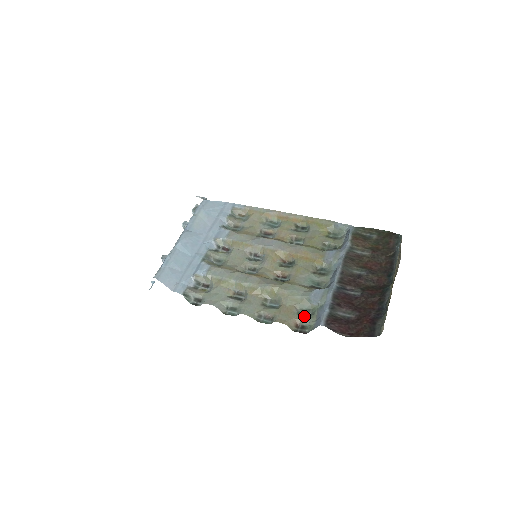
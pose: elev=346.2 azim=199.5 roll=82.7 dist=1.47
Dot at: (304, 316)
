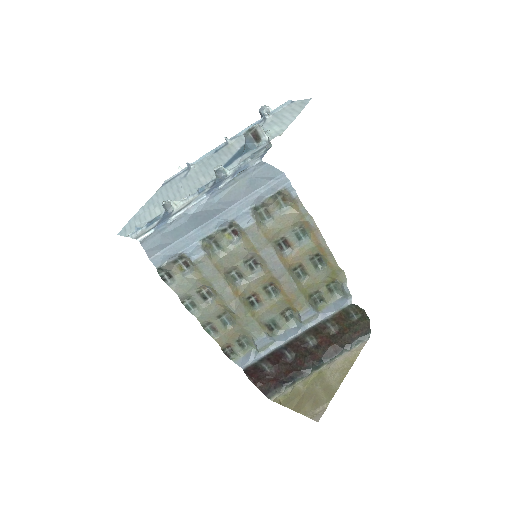
Dot at: (239, 346)
